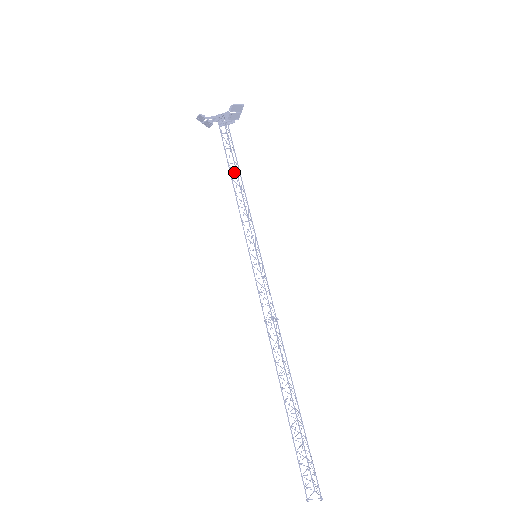
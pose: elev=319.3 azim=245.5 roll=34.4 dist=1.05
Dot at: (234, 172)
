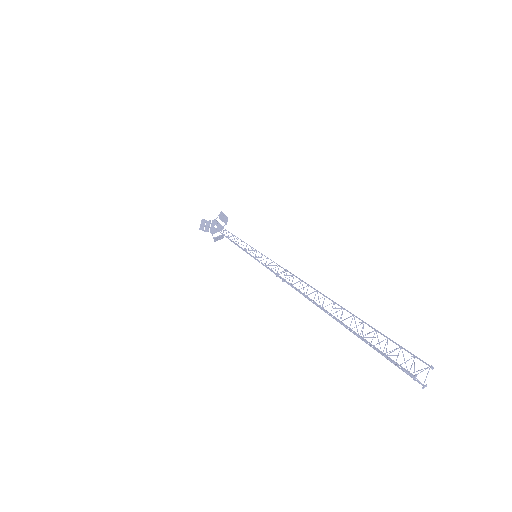
Dot at: (229, 239)
